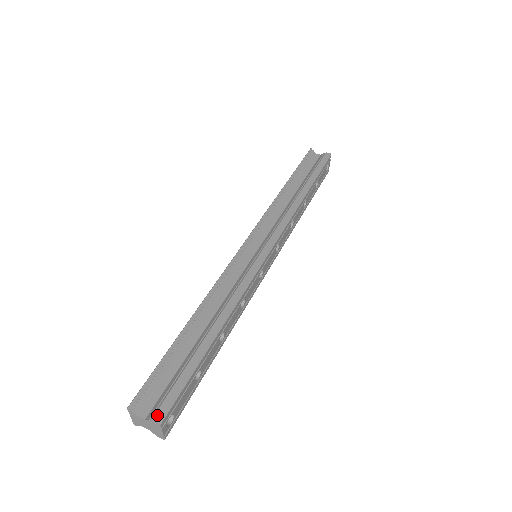
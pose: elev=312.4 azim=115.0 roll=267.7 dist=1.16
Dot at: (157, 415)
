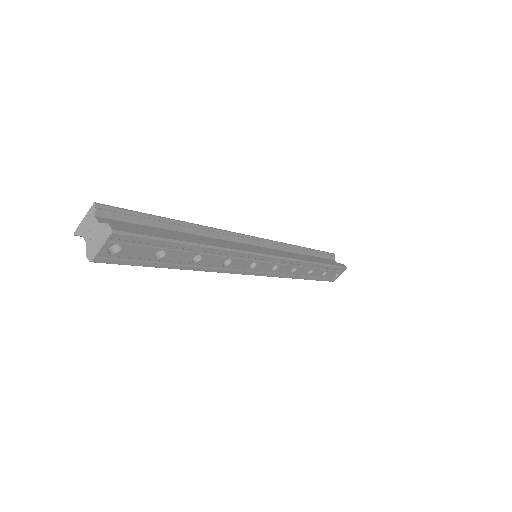
Dot at: (116, 226)
